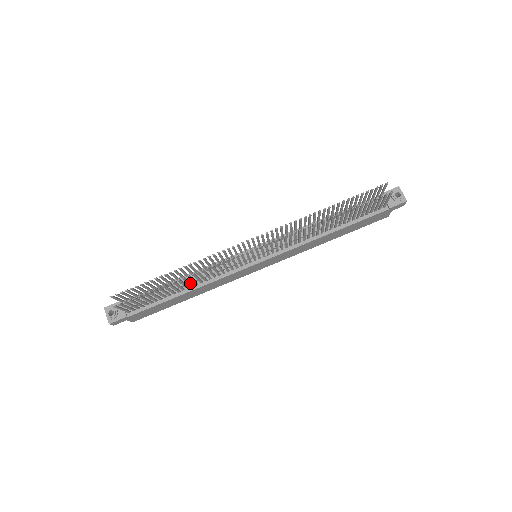
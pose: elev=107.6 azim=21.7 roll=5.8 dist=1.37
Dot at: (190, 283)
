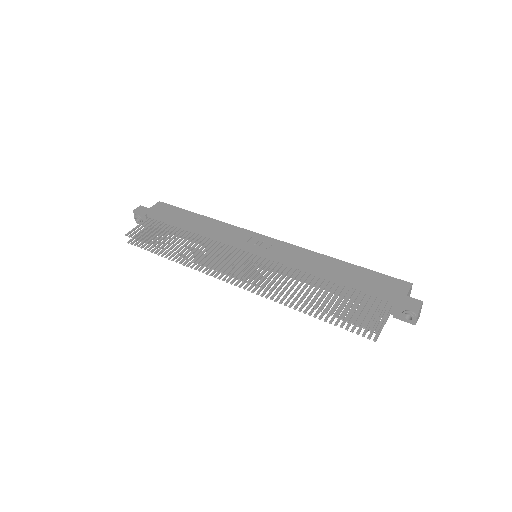
Dot at: occluded
